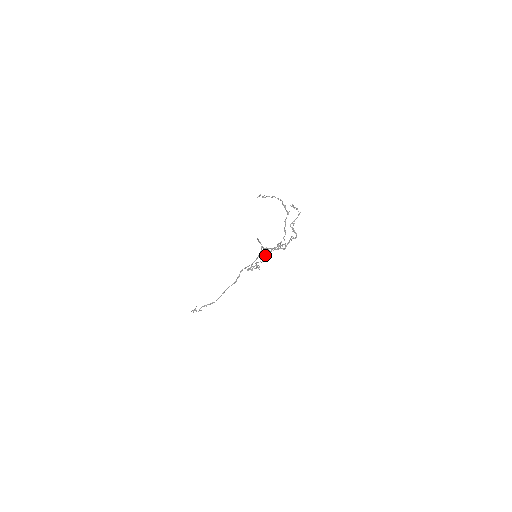
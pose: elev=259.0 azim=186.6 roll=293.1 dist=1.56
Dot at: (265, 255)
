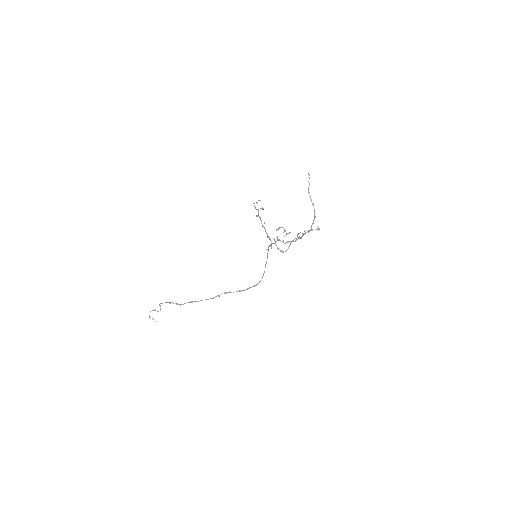
Dot at: (268, 237)
